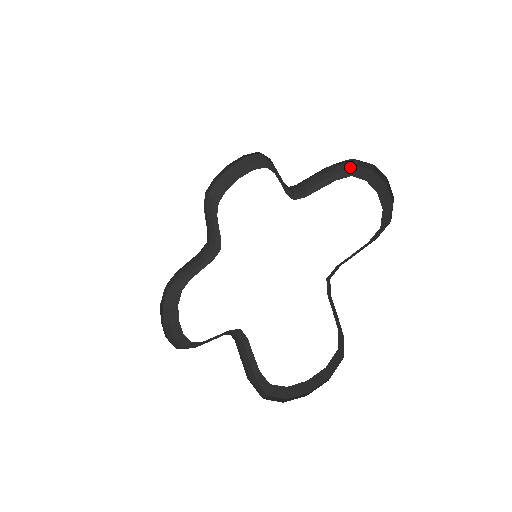
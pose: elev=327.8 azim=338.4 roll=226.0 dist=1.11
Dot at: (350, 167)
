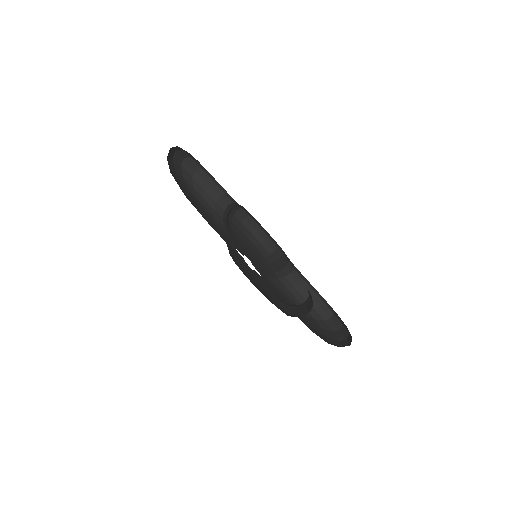
Dot at: occluded
